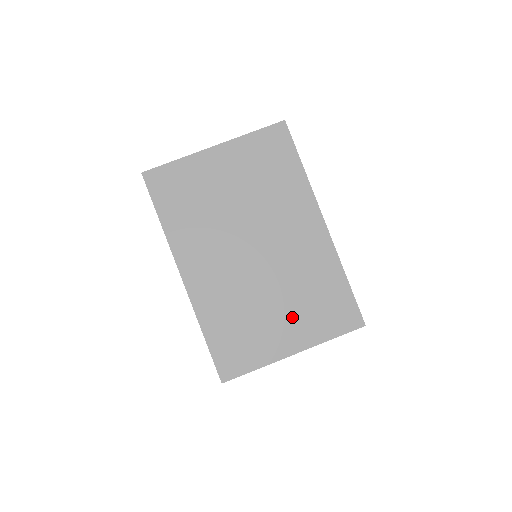
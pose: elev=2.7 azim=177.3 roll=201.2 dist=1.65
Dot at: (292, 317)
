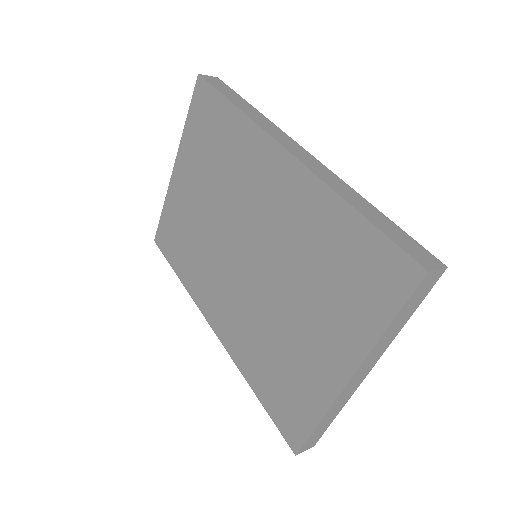
Dot at: (319, 319)
